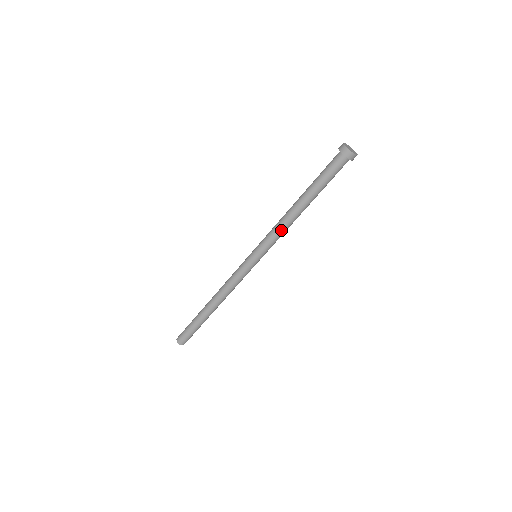
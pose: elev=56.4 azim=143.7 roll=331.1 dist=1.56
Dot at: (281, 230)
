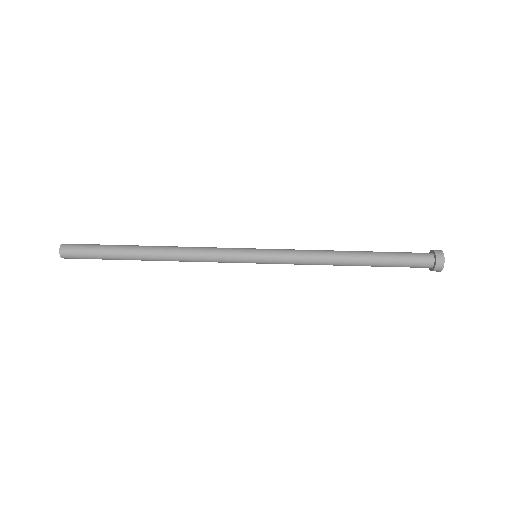
Dot at: (311, 261)
